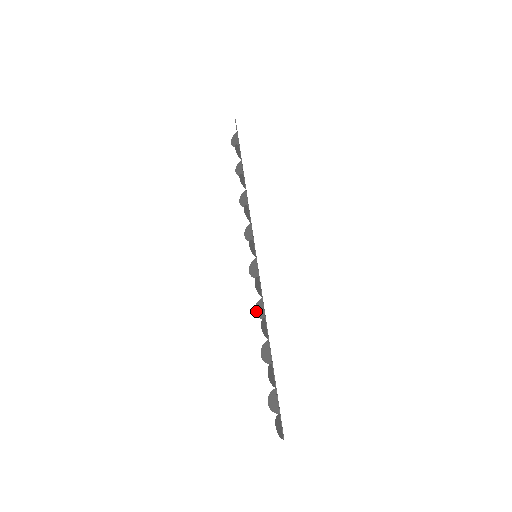
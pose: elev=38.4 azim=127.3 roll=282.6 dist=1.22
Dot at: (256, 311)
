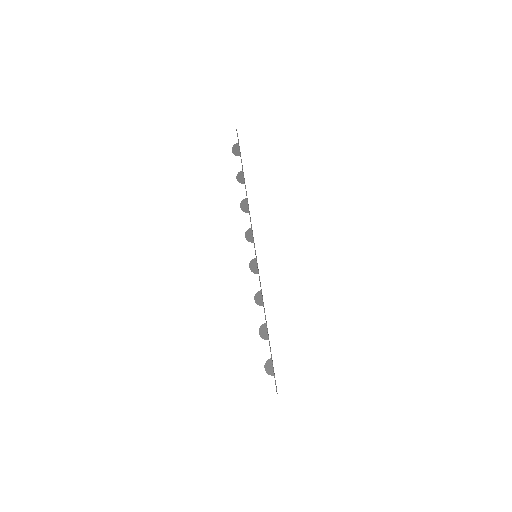
Dot at: (255, 299)
